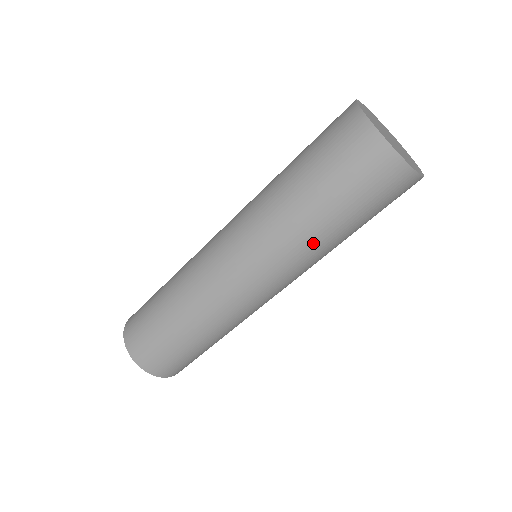
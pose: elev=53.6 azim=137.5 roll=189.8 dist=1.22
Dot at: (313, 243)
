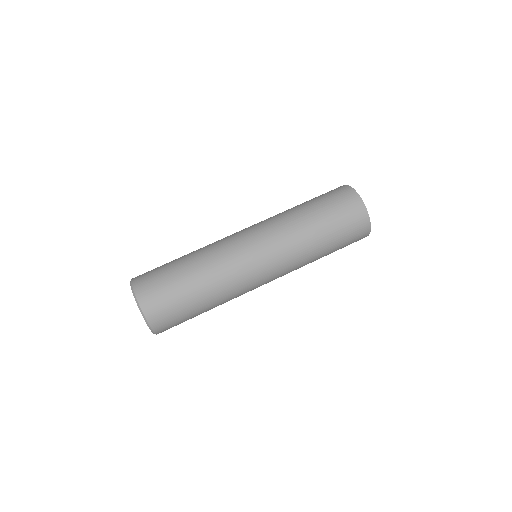
Dot at: (309, 252)
